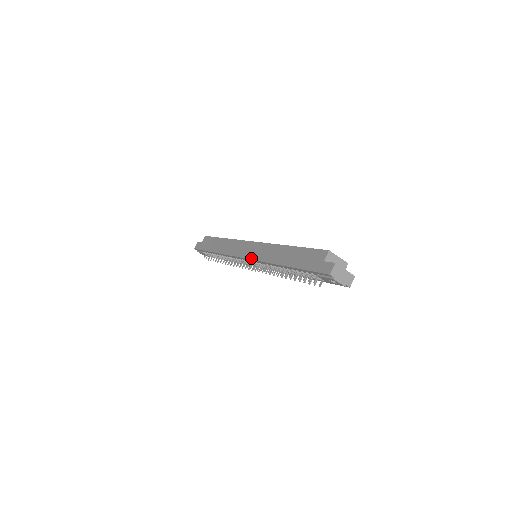
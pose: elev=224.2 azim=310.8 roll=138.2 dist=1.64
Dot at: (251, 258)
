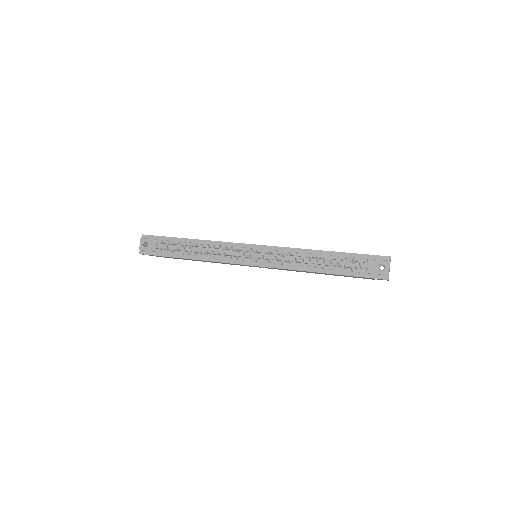
Dot at: occluded
